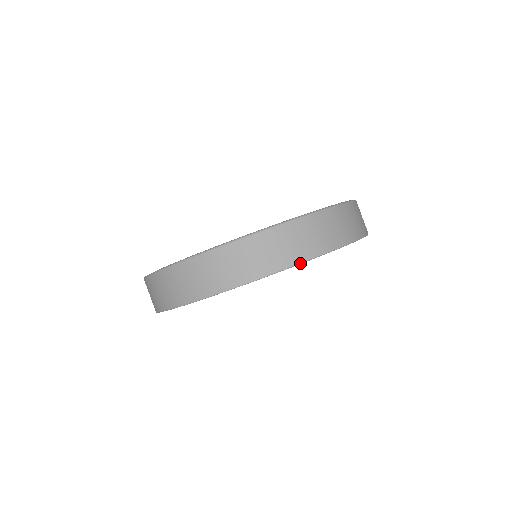
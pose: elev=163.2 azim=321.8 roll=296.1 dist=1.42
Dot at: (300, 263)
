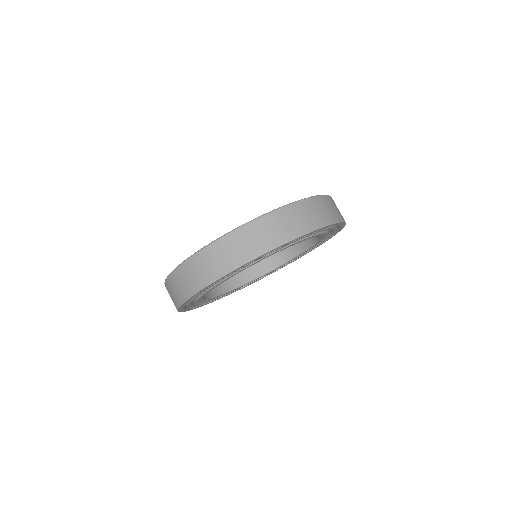
Dot at: occluded
